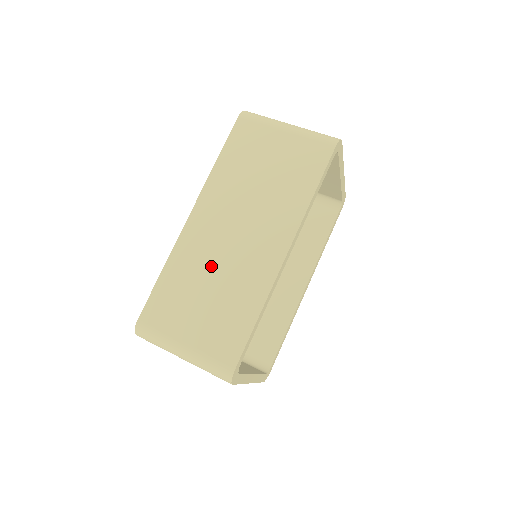
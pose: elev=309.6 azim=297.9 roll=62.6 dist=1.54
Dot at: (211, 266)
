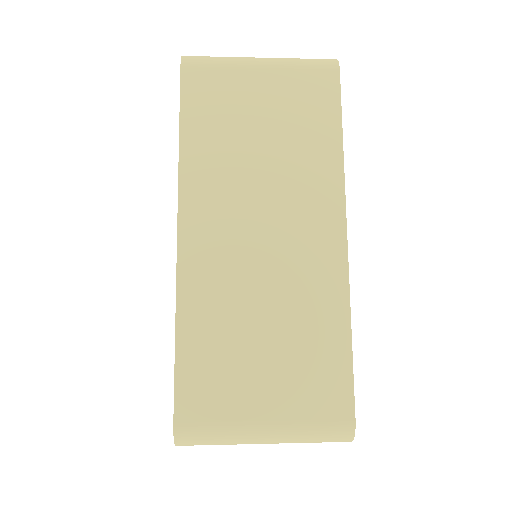
Dot at: (249, 295)
